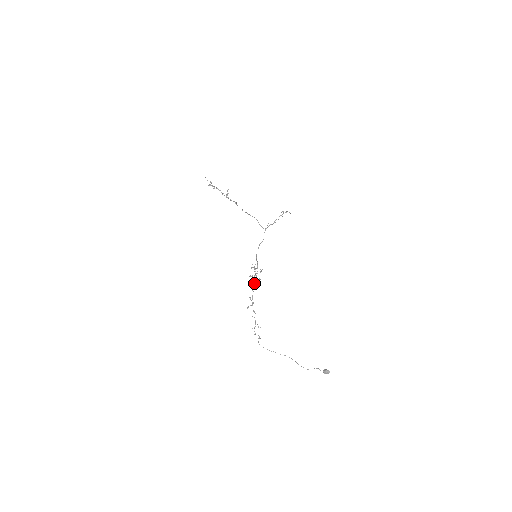
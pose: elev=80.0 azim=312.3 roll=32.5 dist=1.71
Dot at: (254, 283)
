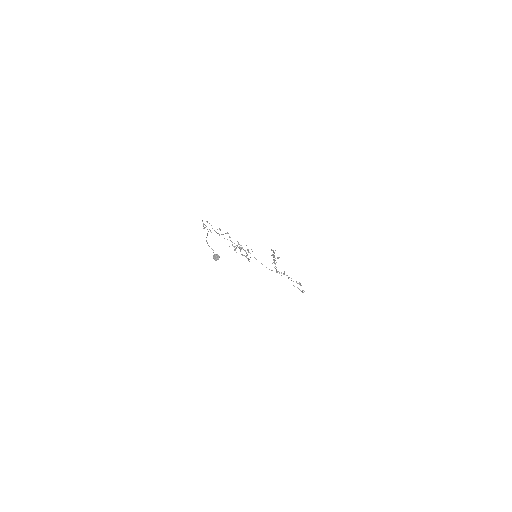
Dot at: occluded
